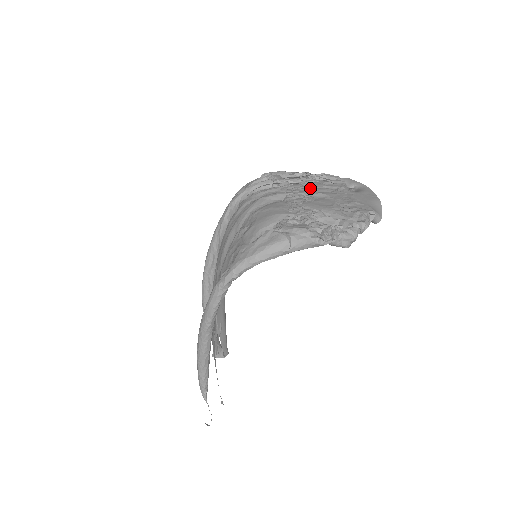
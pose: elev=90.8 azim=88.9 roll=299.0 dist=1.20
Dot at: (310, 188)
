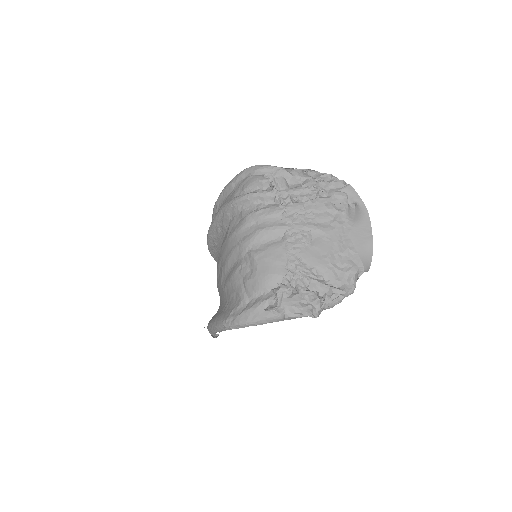
Dot at: (311, 214)
